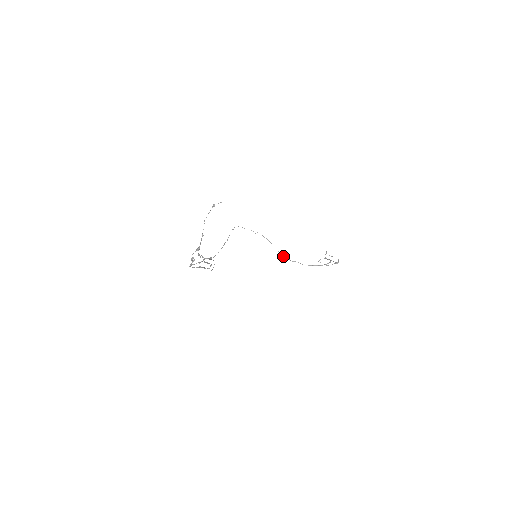
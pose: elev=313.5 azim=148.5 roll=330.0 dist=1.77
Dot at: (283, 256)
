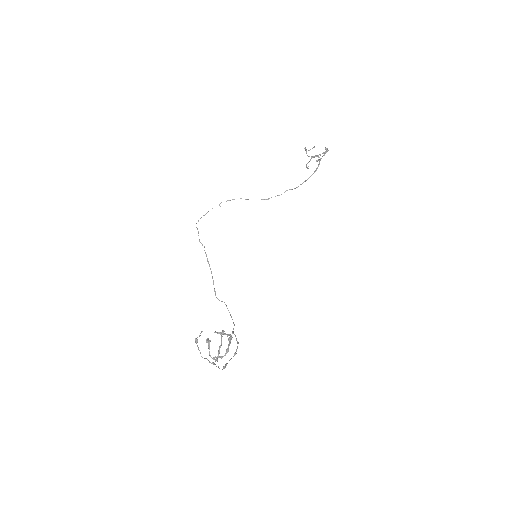
Dot at: (267, 199)
